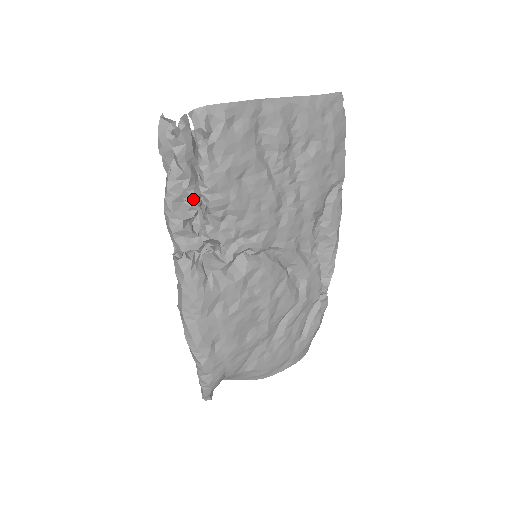
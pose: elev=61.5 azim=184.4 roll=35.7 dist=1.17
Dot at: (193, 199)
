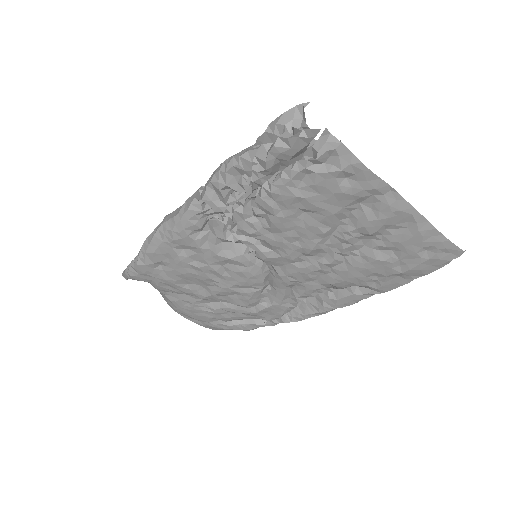
Dot at: (252, 182)
